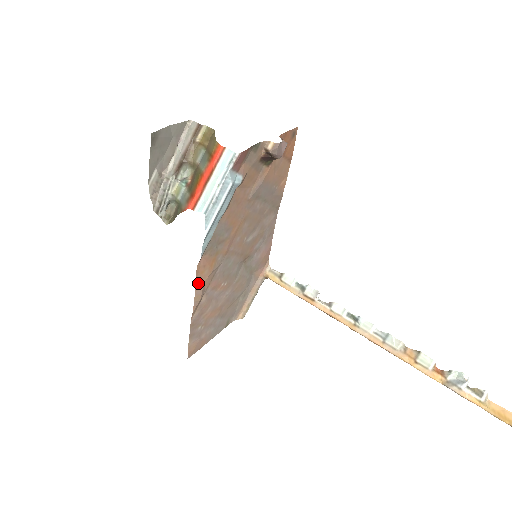
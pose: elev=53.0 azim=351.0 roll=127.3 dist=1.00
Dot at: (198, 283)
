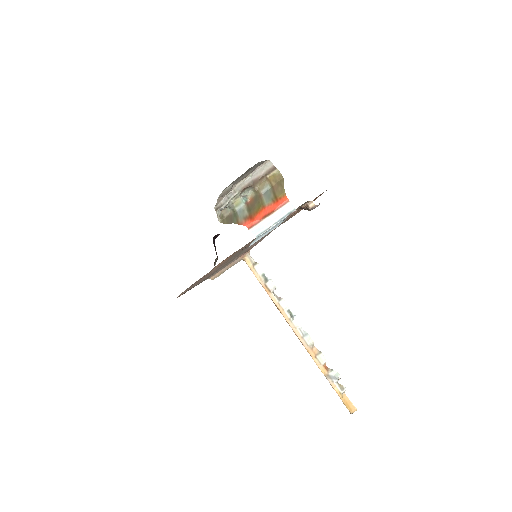
Dot at: (217, 265)
